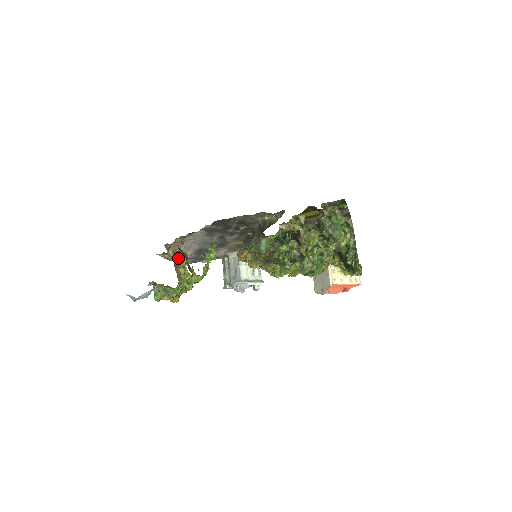
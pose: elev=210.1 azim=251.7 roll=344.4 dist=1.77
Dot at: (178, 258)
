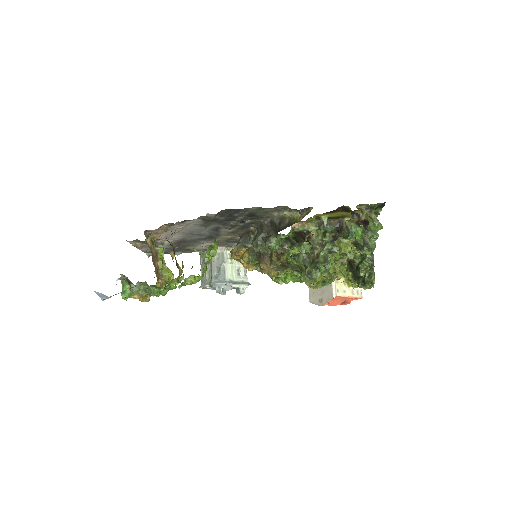
Dot at: (156, 248)
